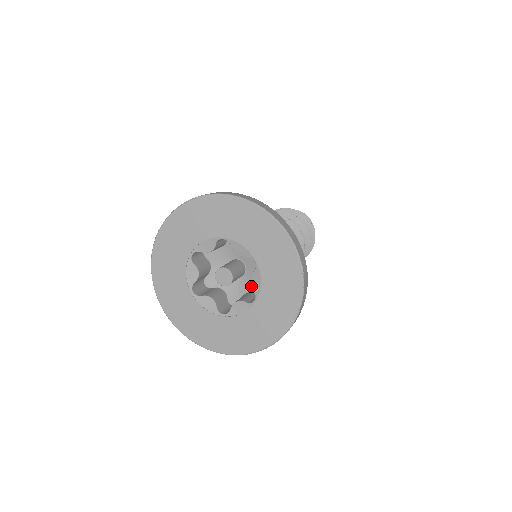
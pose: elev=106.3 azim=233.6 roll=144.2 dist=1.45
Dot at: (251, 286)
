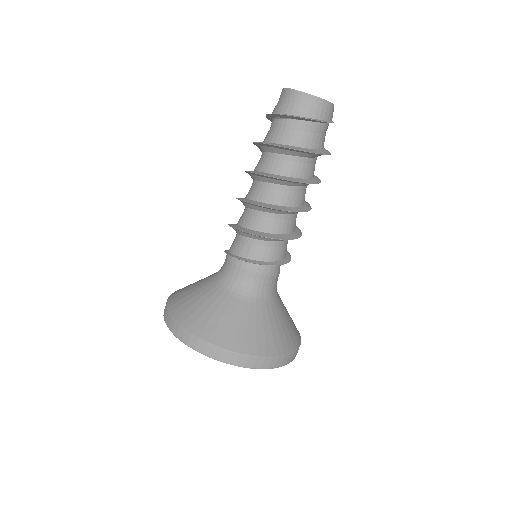
Dot at: occluded
